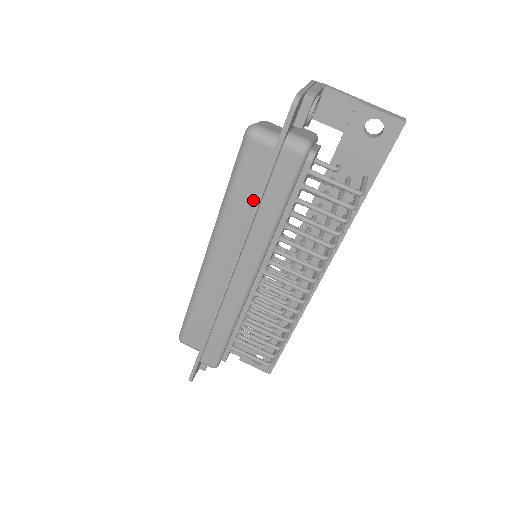
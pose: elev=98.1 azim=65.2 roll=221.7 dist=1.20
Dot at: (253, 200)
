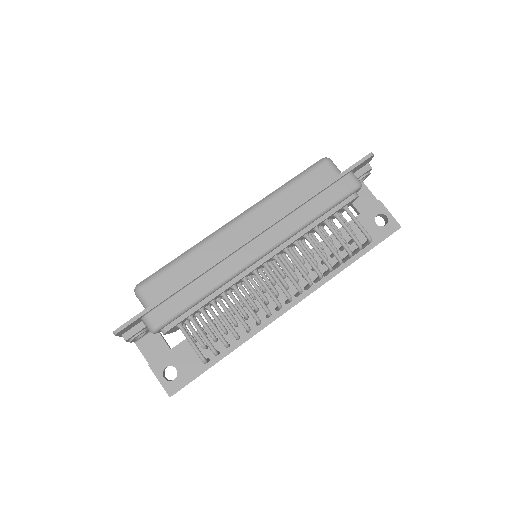
Dot at: (302, 199)
